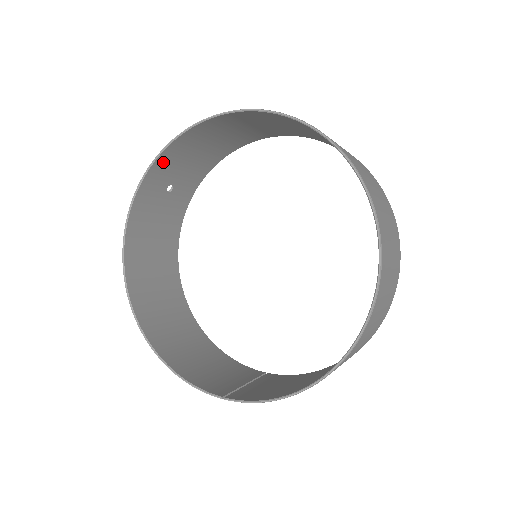
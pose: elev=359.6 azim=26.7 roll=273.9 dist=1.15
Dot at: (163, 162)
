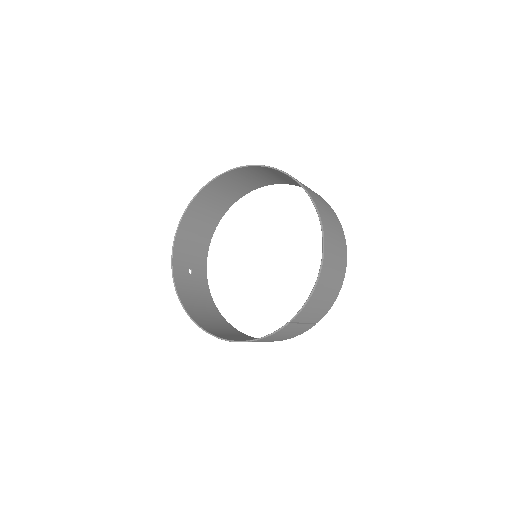
Dot at: (178, 252)
